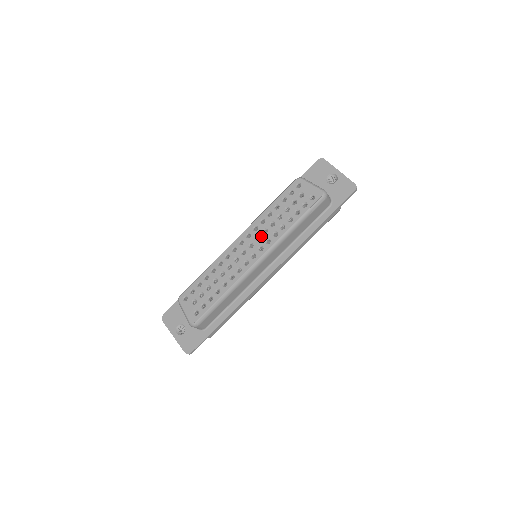
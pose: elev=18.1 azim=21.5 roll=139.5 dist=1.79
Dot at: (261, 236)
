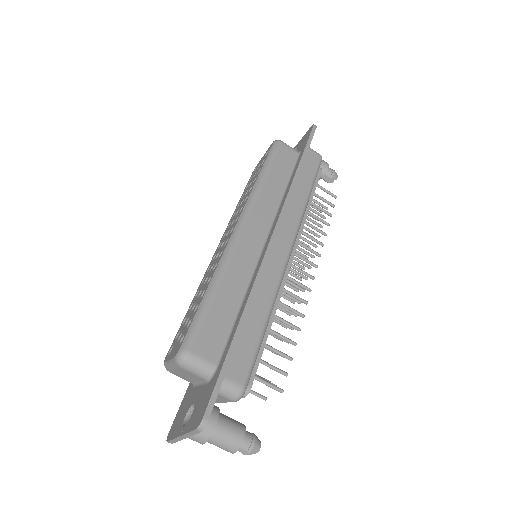
Dot at: (235, 218)
